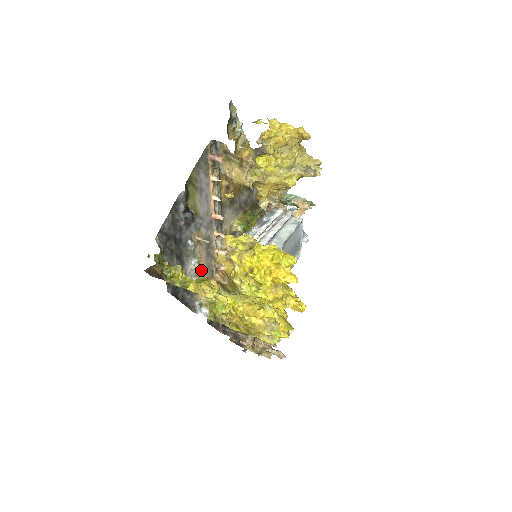
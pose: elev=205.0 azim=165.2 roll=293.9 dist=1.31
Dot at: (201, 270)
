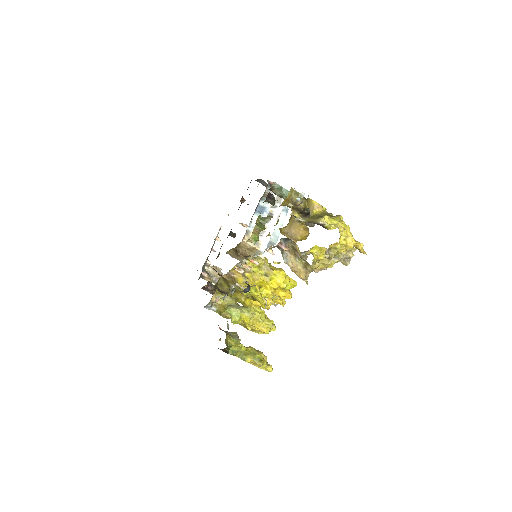
Dot at: occluded
